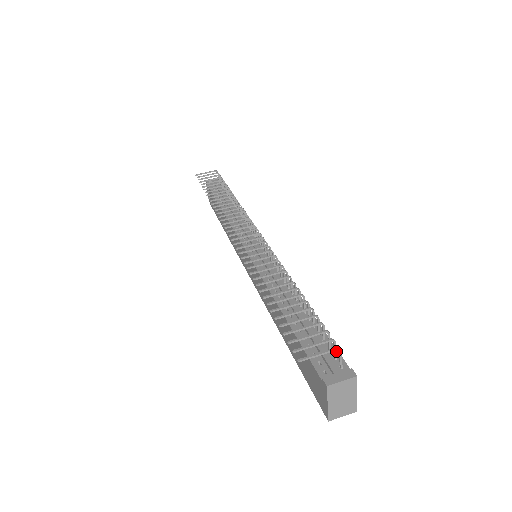
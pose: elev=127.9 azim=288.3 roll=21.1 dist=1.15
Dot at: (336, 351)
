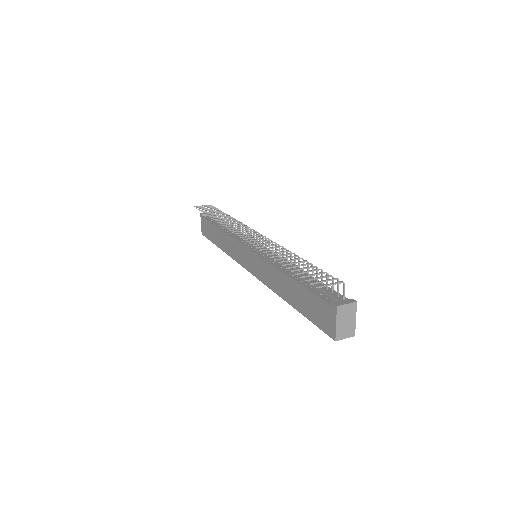
Dot at: (337, 293)
